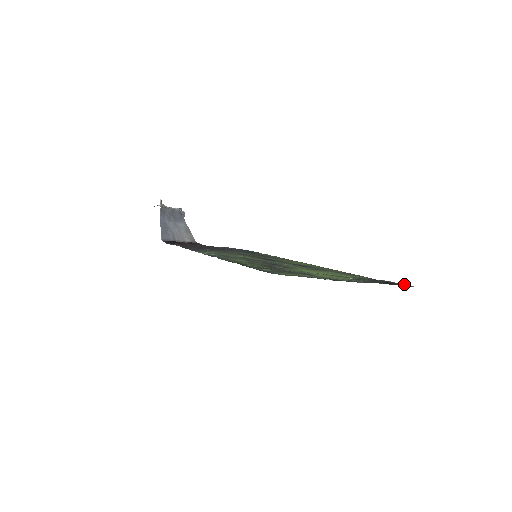
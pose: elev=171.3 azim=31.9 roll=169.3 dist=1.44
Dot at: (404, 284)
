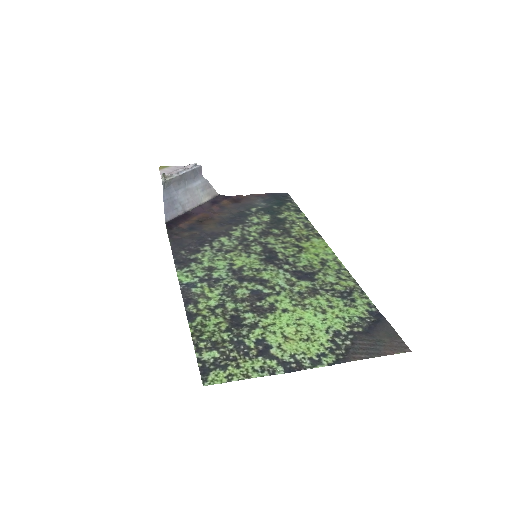
Dot at: (401, 338)
